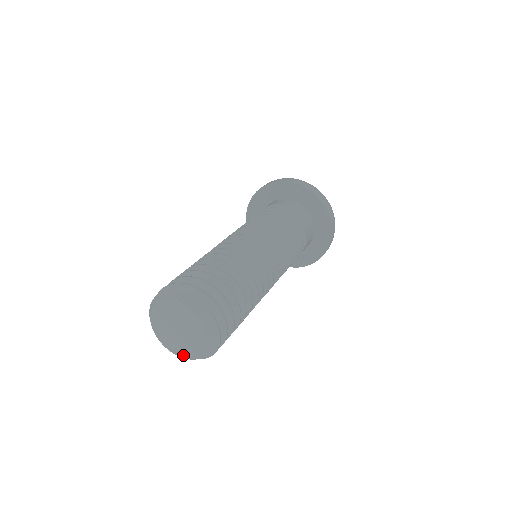
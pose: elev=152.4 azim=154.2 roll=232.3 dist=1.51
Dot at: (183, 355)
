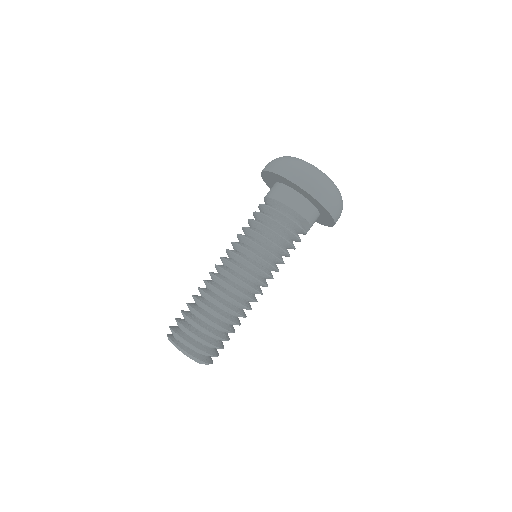
Dot at: occluded
